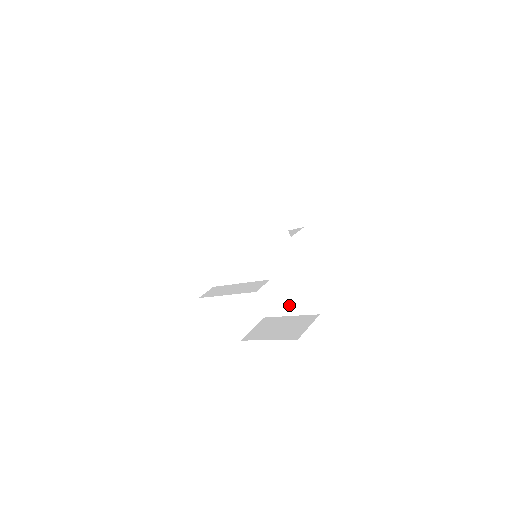
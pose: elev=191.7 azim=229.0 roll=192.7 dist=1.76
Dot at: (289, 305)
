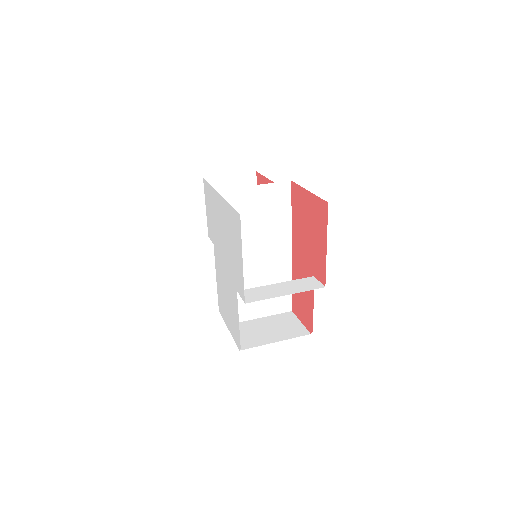
Dot at: (262, 306)
